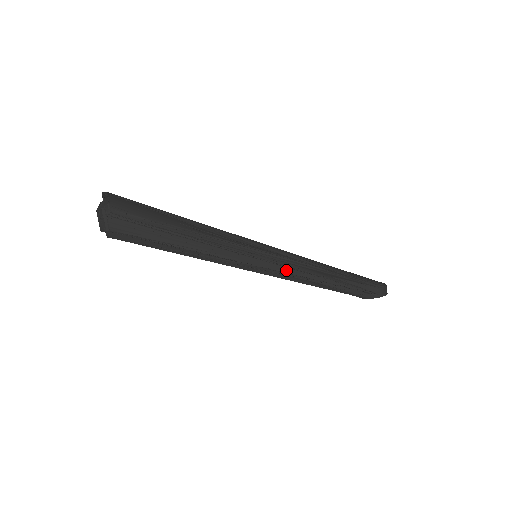
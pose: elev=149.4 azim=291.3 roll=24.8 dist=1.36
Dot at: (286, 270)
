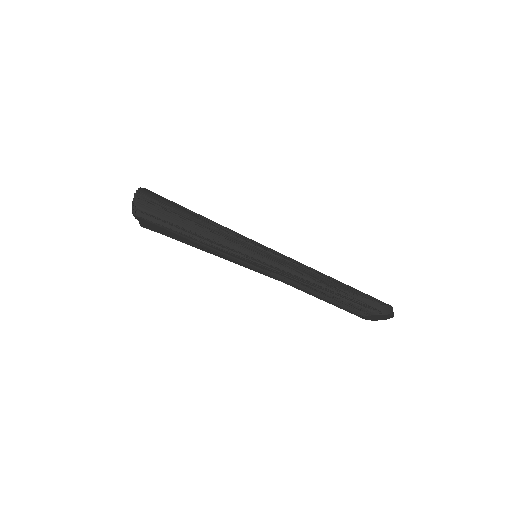
Dot at: (277, 266)
